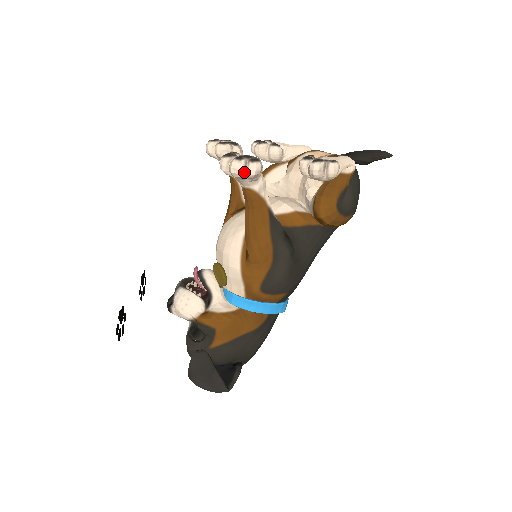
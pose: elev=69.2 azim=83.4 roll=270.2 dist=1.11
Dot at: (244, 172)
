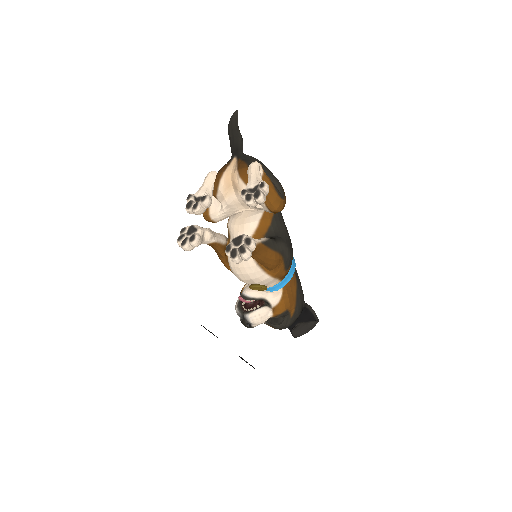
Dot at: (251, 253)
